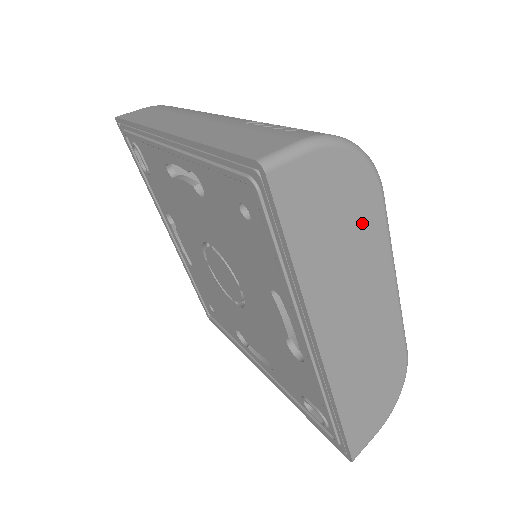
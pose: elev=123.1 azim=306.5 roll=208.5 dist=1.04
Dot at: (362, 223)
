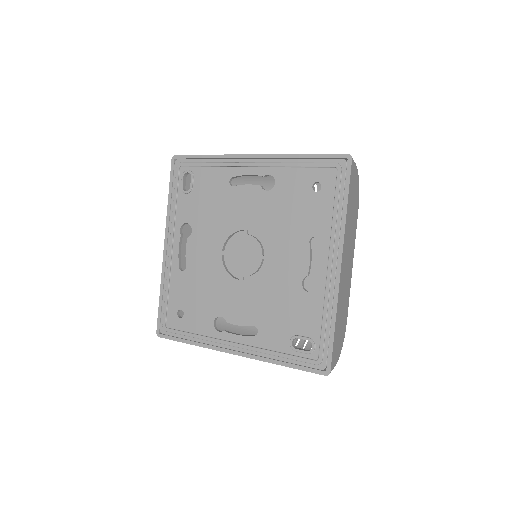
Dot at: (355, 217)
